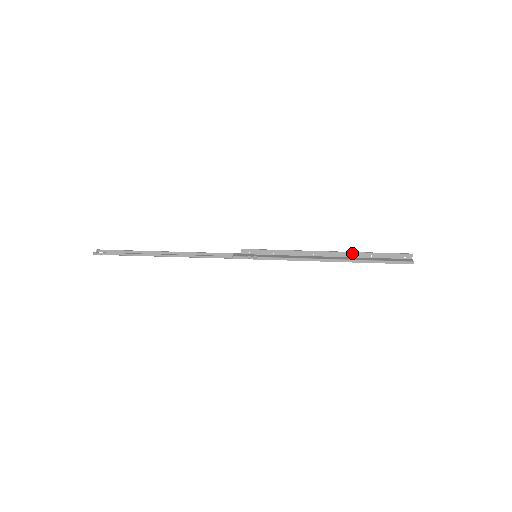
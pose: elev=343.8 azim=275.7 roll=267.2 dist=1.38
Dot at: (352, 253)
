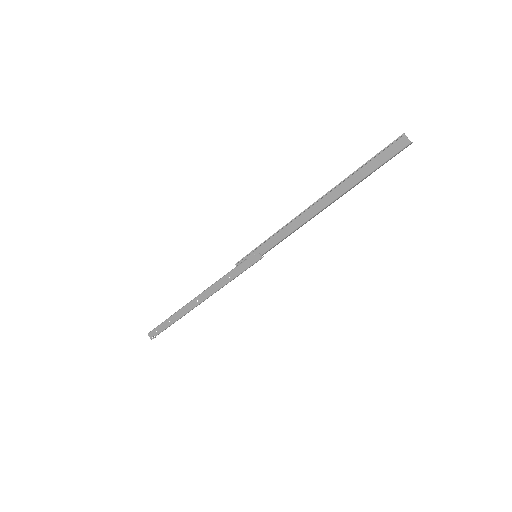
Dot at: (345, 192)
